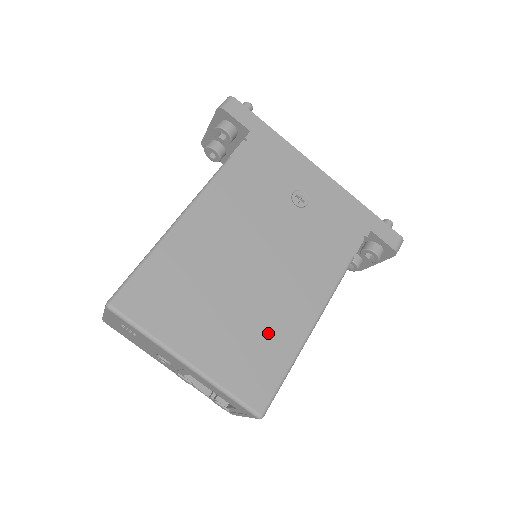
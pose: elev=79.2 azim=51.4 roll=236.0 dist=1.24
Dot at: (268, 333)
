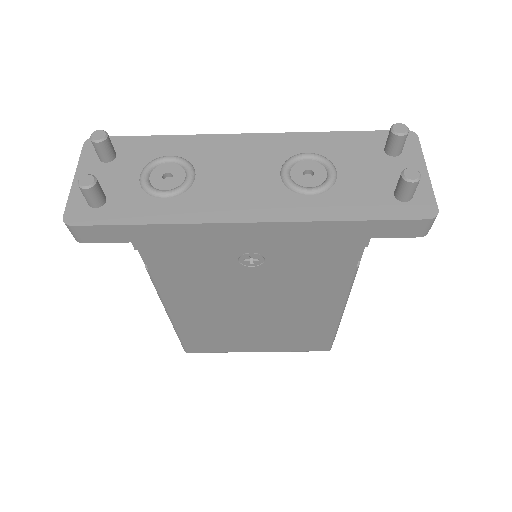
Dot at: (302, 330)
